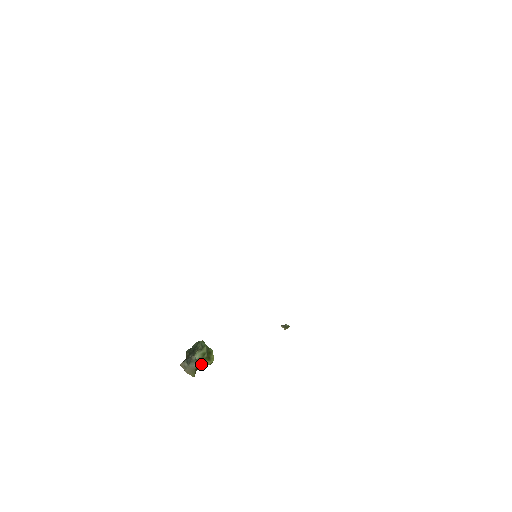
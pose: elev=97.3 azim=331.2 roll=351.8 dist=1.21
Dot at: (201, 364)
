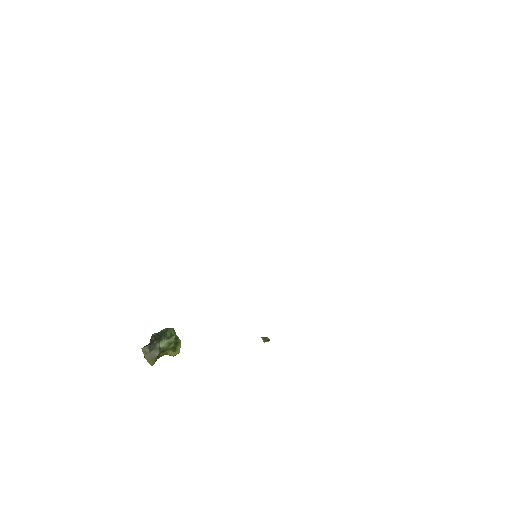
Dot at: (164, 353)
